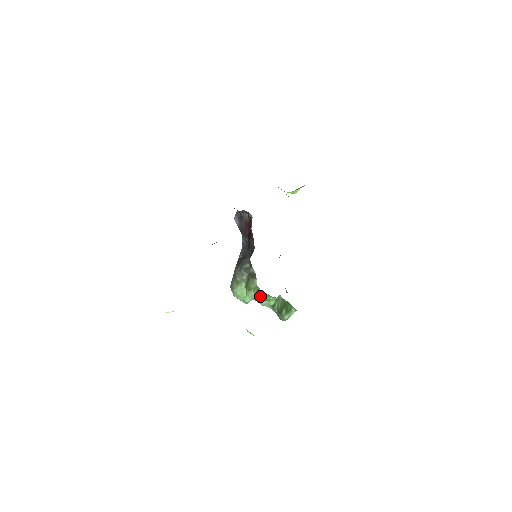
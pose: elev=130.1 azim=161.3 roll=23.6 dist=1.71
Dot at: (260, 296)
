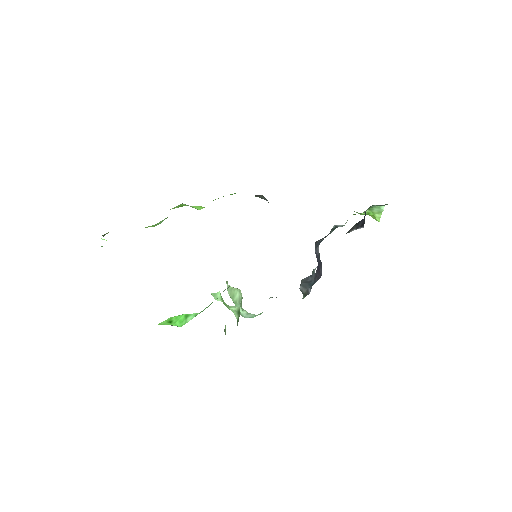
Dot at: occluded
